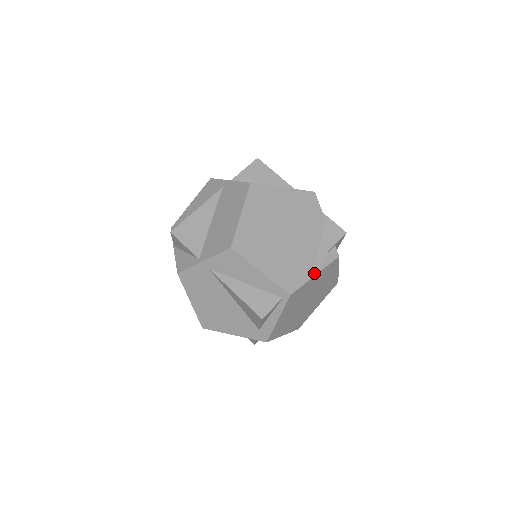
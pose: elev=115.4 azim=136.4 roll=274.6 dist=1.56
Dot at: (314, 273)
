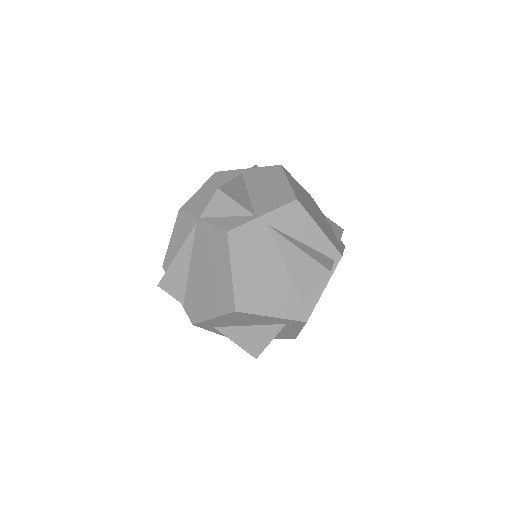
Dot at: (342, 249)
